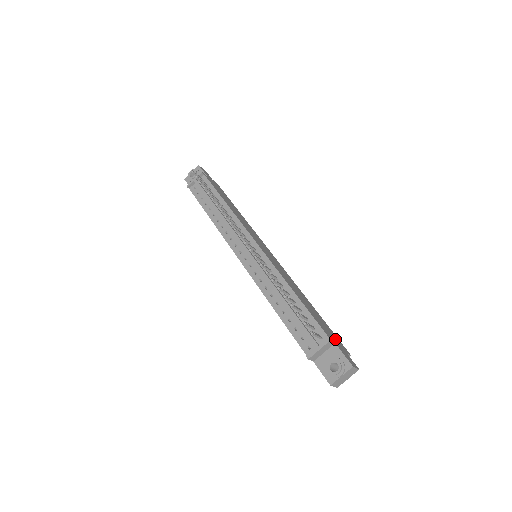
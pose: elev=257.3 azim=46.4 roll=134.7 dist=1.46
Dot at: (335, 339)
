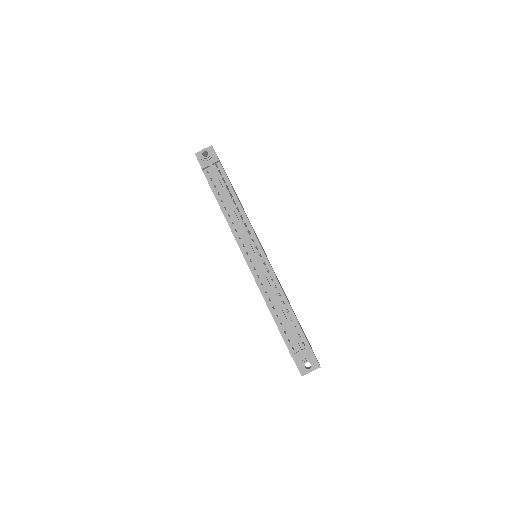
Dot at: occluded
